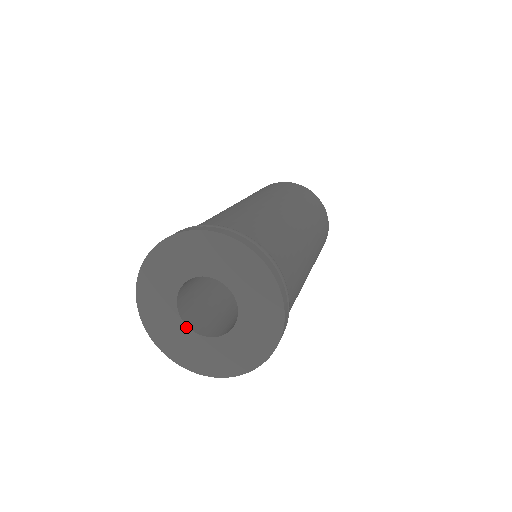
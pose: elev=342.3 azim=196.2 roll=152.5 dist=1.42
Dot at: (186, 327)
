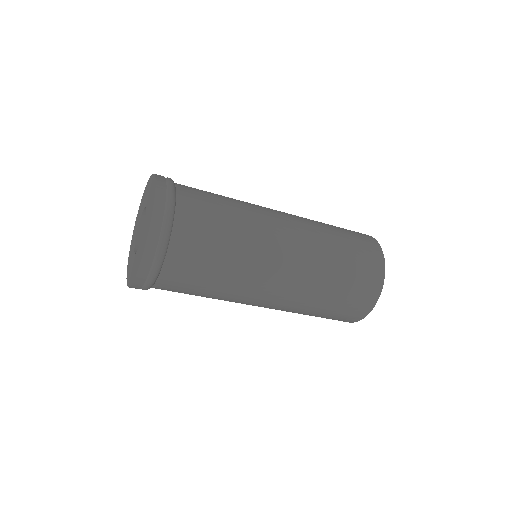
Dot at: occluded
